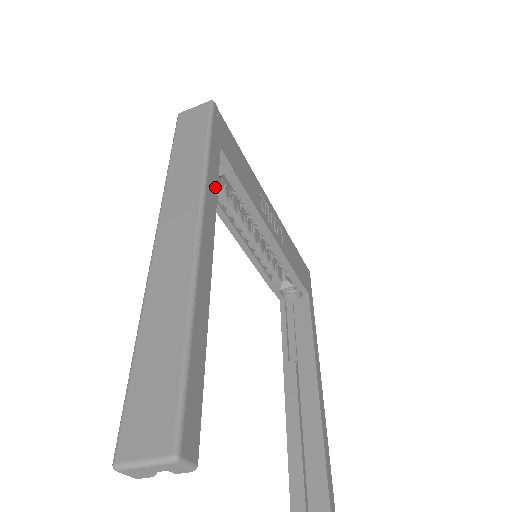
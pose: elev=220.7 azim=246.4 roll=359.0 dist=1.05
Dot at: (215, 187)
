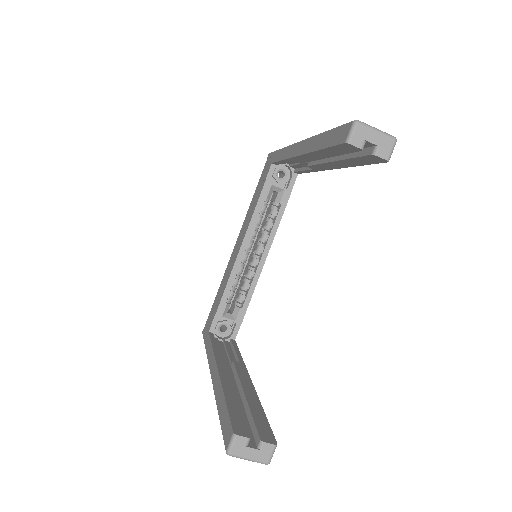
Dot at: occluded
